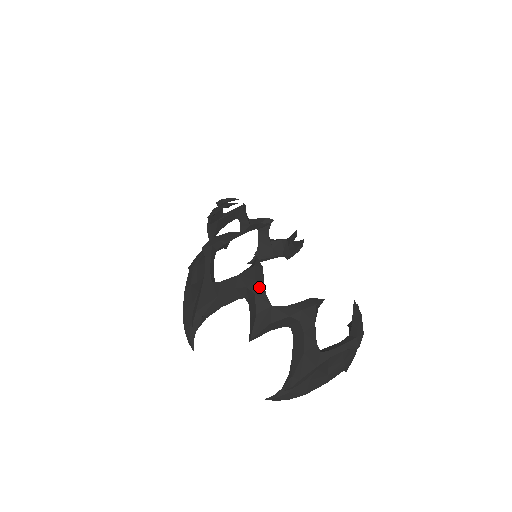
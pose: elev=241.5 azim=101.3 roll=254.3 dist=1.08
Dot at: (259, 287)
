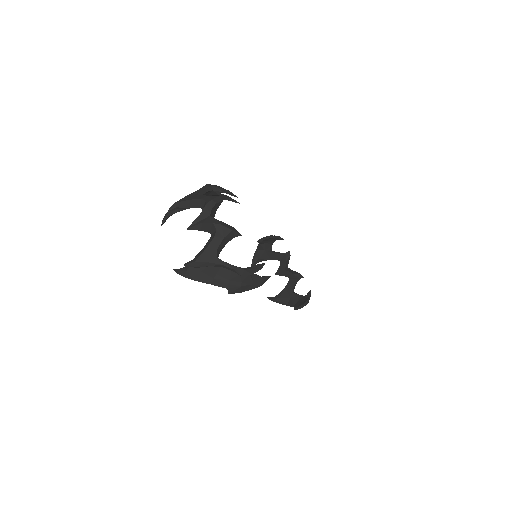
Dot at: (211, 203)
